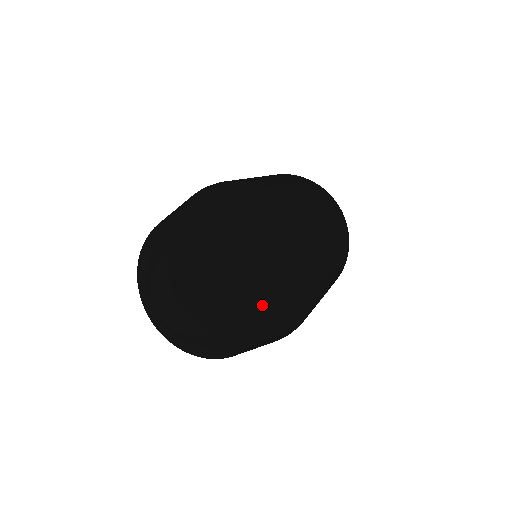
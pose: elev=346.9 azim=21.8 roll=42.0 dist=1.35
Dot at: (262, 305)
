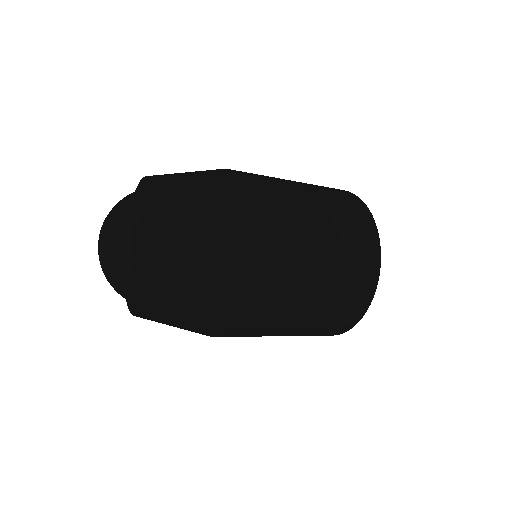
Dot at: (151, 270)
